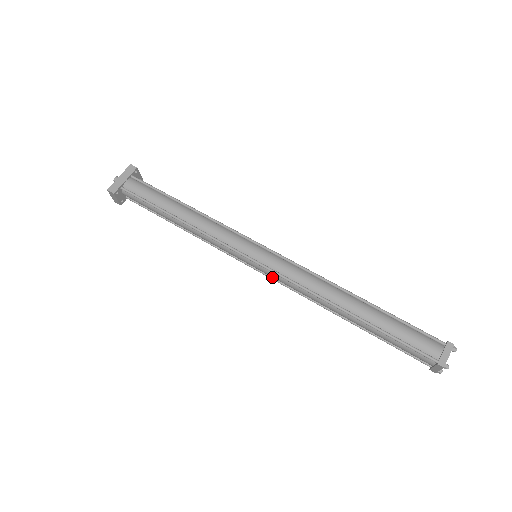
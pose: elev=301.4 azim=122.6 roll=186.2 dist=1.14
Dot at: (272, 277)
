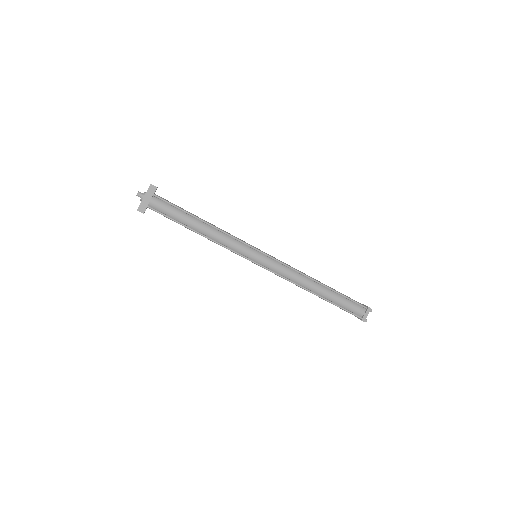
Dot at: occluded
